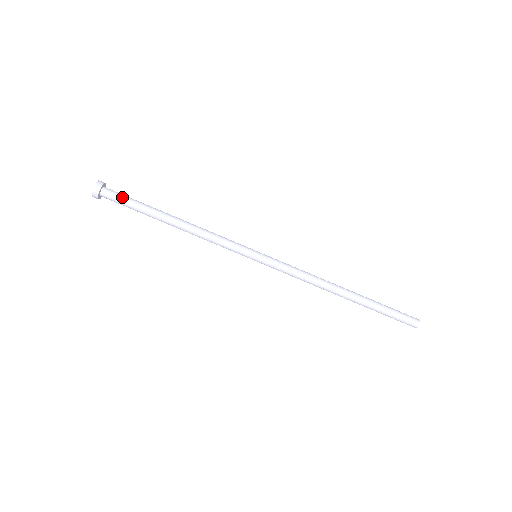
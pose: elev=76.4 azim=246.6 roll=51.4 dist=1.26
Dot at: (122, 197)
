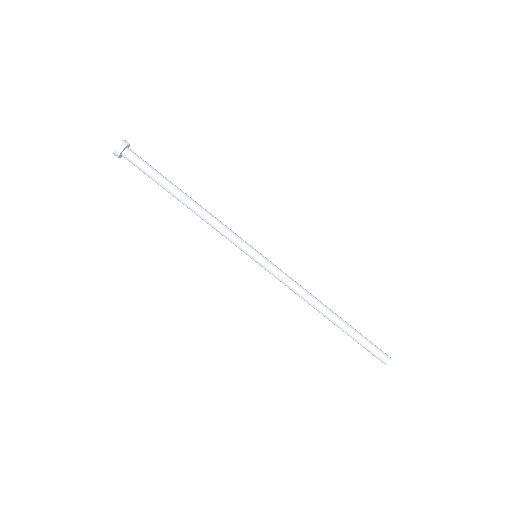
Dot at: (145, 161)
